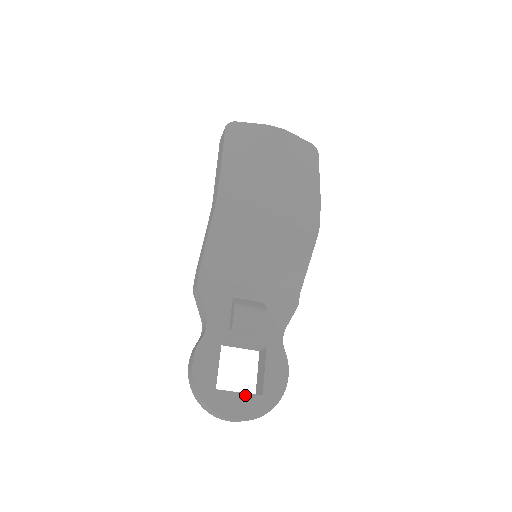
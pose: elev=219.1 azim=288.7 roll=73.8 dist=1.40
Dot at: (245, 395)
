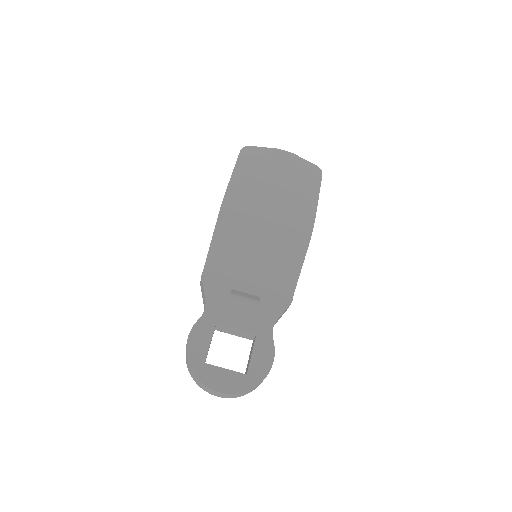
Dot at: (230, 372)
